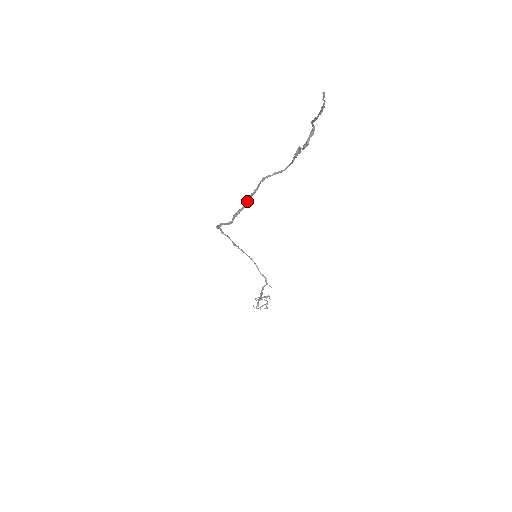
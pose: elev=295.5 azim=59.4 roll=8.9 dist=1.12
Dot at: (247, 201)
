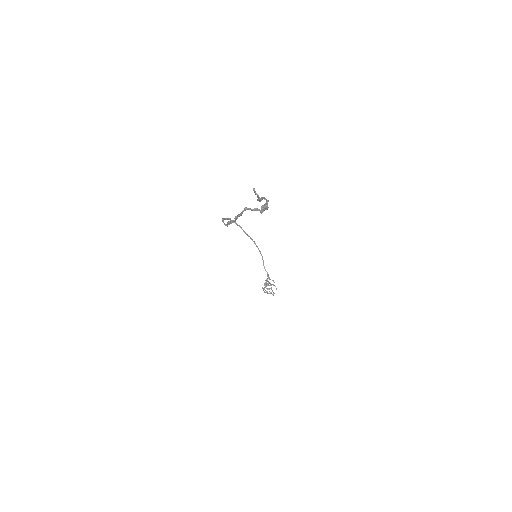
Dot at: (235, 218)
